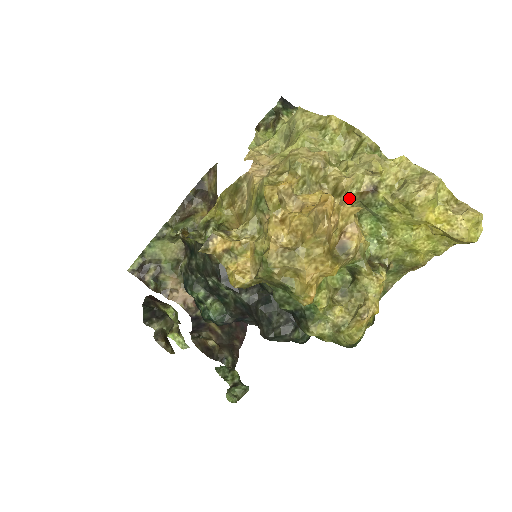
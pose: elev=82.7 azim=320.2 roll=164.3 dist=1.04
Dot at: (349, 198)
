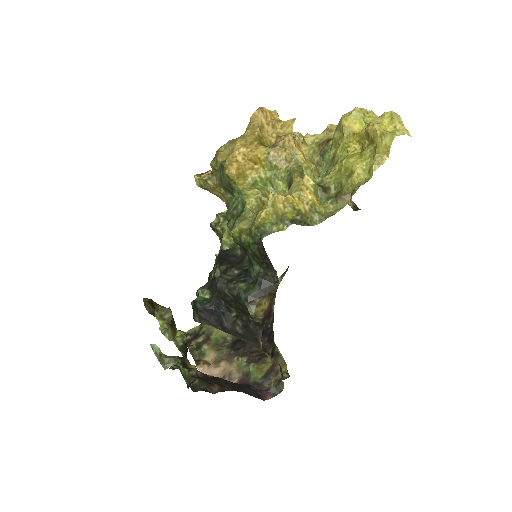
Dot at: (311, 152)
